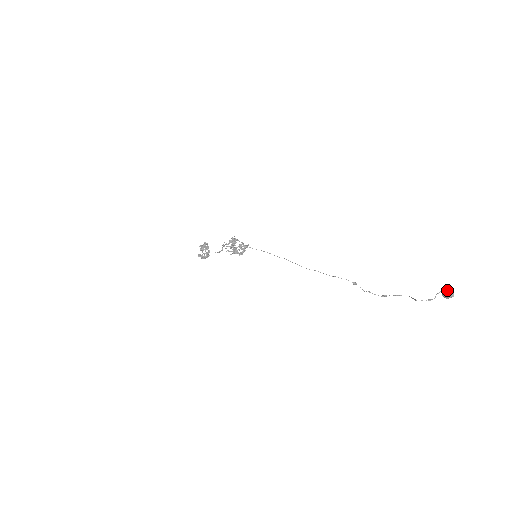
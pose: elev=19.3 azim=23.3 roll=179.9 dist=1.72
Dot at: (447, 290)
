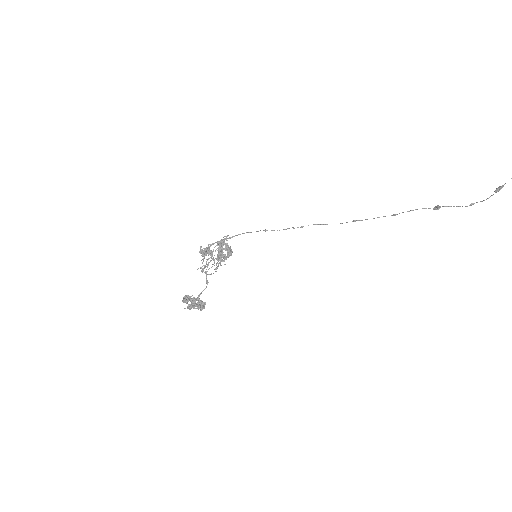
Dot at: out of frame
